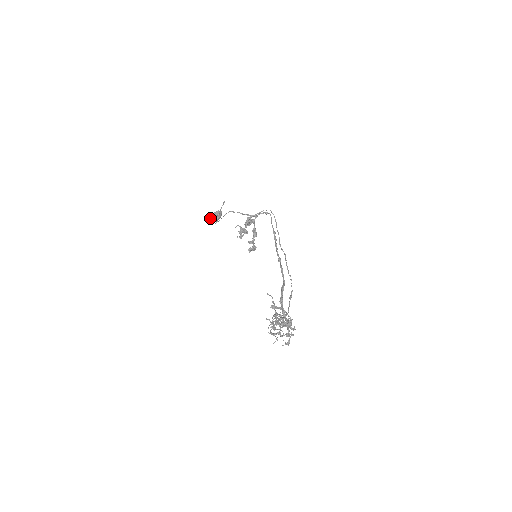
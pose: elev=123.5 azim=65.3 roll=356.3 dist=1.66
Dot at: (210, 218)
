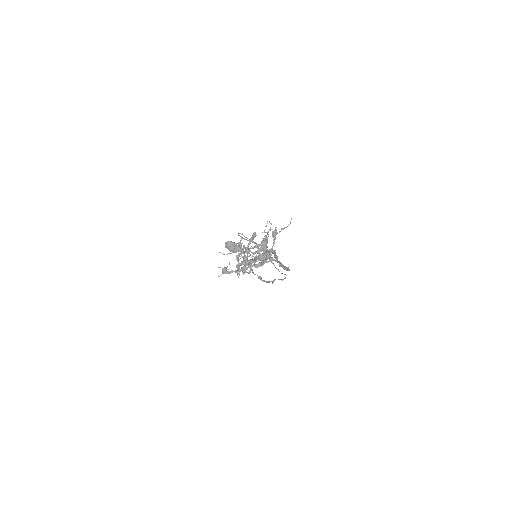
Dot at: occluded
